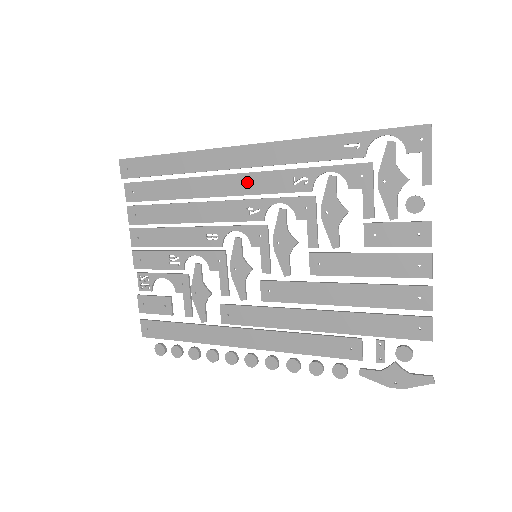
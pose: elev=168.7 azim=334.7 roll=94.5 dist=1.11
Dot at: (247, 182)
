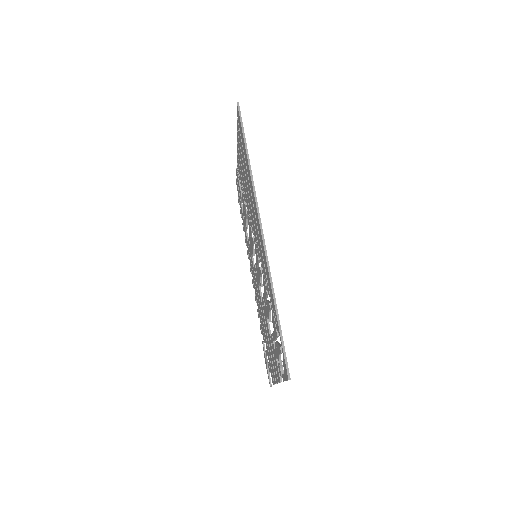
Dot at: occluded
